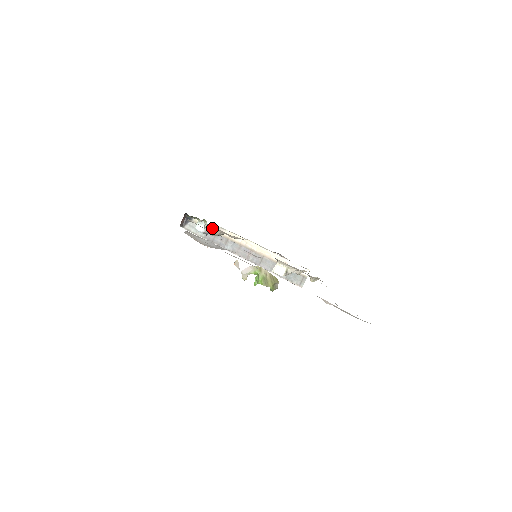
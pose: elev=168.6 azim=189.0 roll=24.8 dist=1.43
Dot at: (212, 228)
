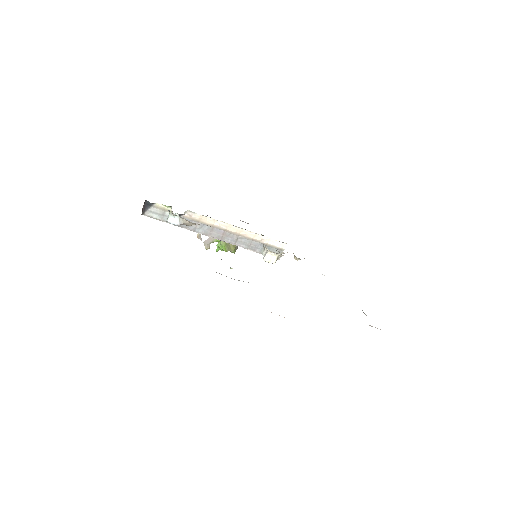
Dot at: (192, 223)
